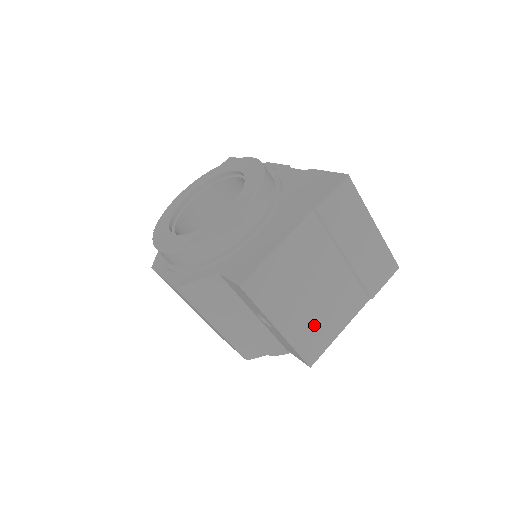
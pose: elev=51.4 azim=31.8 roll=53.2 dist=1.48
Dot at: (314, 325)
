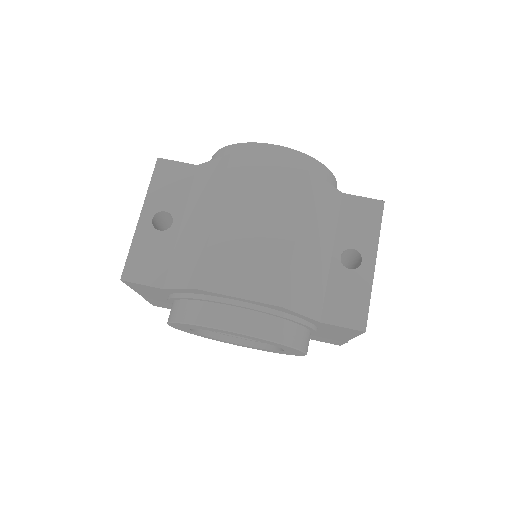
Dot at: occluded
